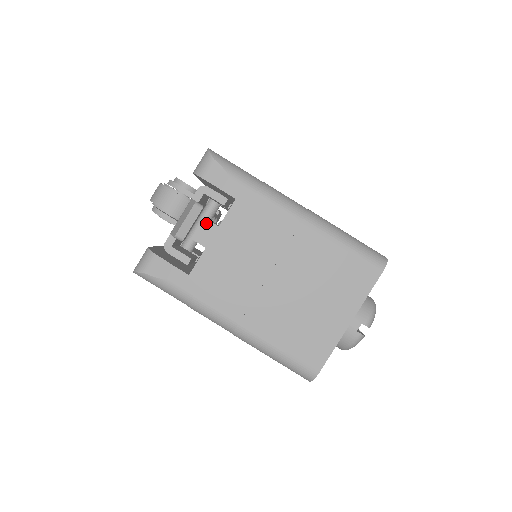
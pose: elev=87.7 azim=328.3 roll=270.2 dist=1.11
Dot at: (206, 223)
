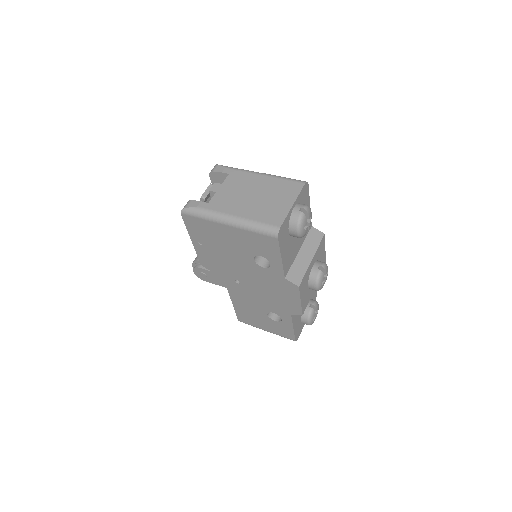
Dot at: (216, 184)
